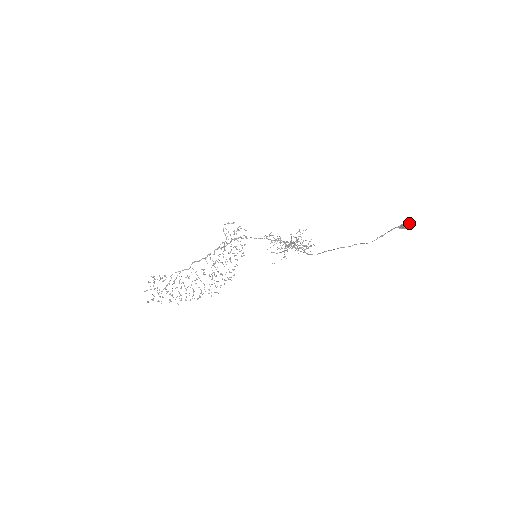
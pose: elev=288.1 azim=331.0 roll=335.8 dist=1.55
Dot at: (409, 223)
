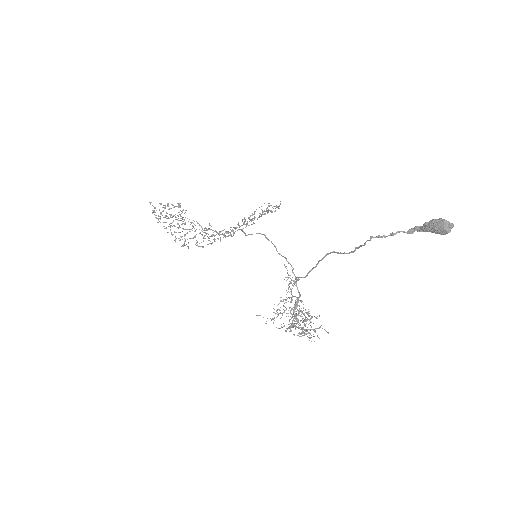
Dot at: occluded
